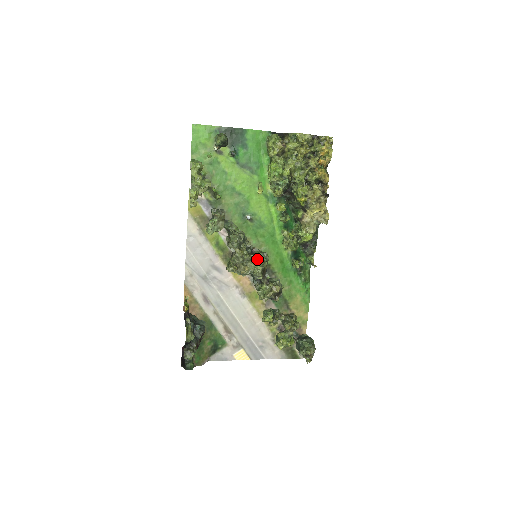
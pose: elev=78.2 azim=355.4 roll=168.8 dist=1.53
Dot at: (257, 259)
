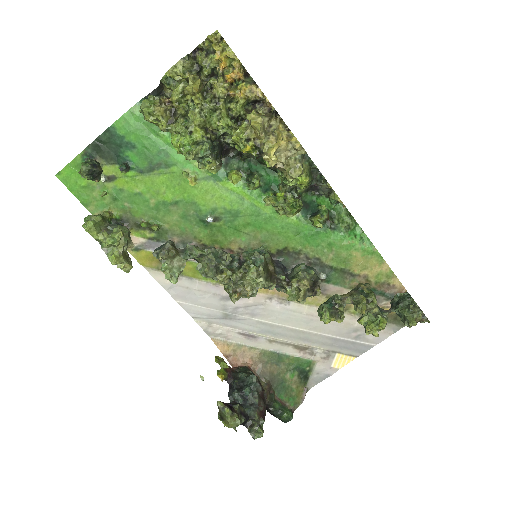
Dot at: (248, 271)
